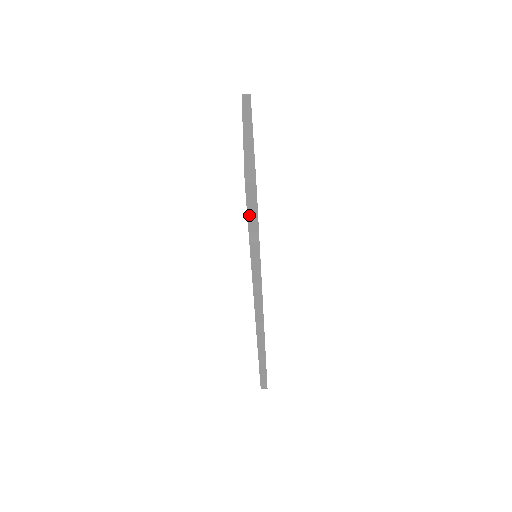
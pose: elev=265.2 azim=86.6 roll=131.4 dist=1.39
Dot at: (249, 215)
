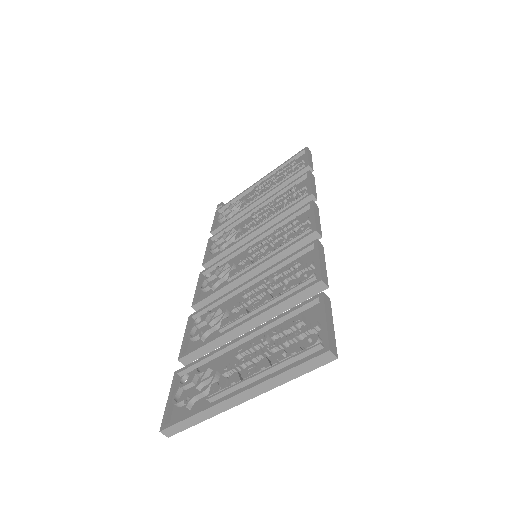
Dot at: (171, 393)
